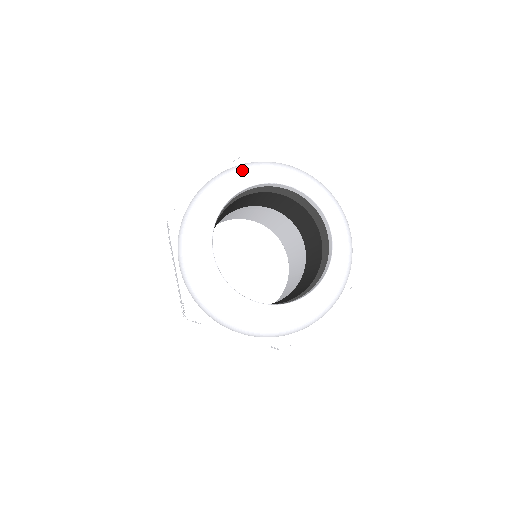
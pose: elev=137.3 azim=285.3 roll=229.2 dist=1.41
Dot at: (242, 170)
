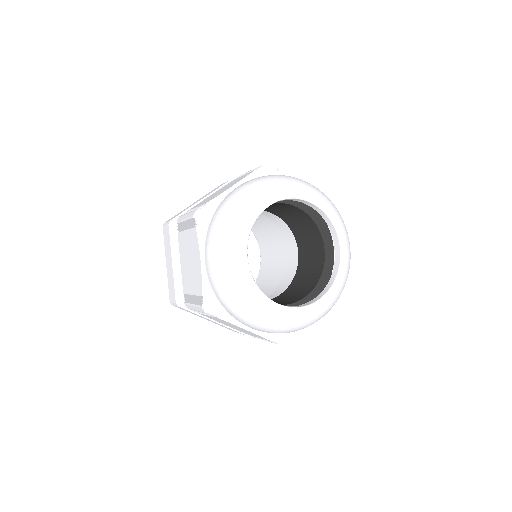
Dot at: (228, 234)
